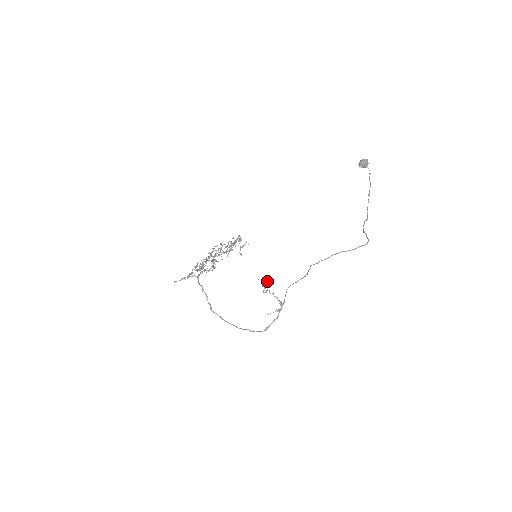
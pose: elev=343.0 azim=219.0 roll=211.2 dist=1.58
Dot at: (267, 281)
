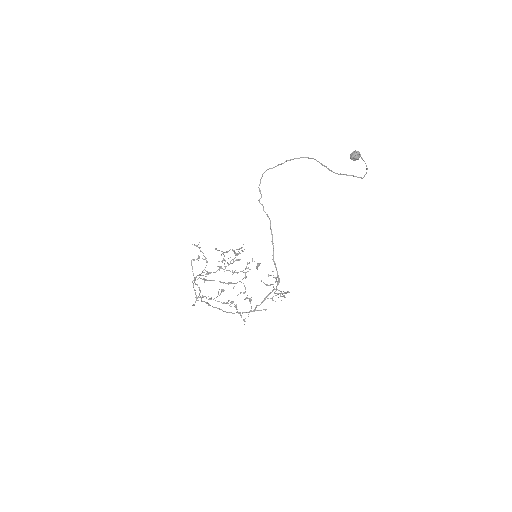
Dot at: (268, 274)
